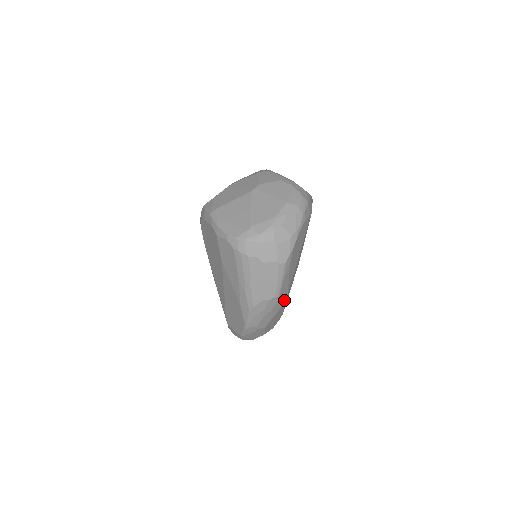
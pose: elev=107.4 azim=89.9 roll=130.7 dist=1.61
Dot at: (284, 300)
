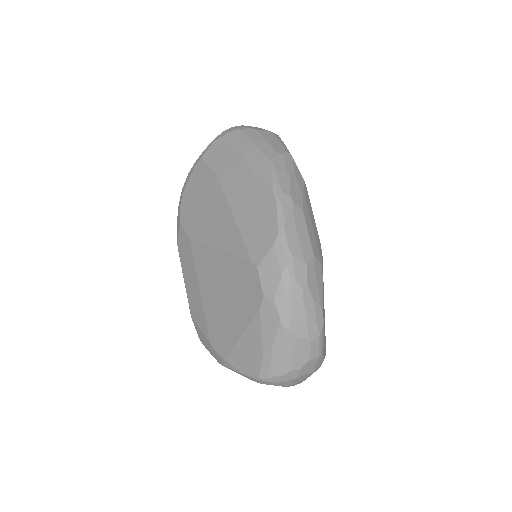
Dot at: occluded
